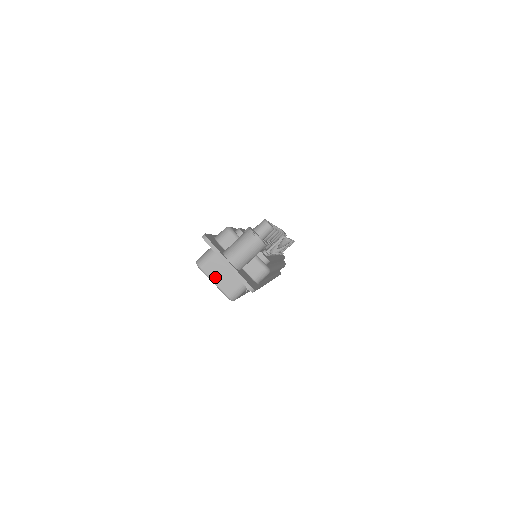
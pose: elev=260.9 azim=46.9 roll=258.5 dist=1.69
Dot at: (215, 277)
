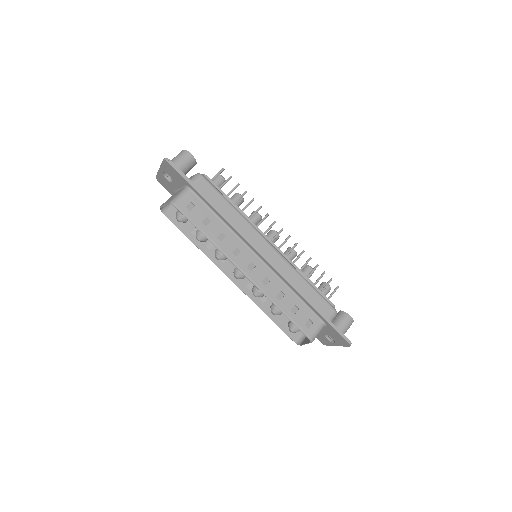
Dot at: (166, 202)
